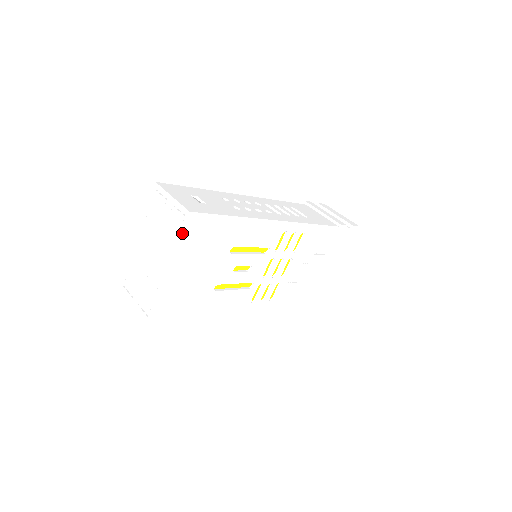
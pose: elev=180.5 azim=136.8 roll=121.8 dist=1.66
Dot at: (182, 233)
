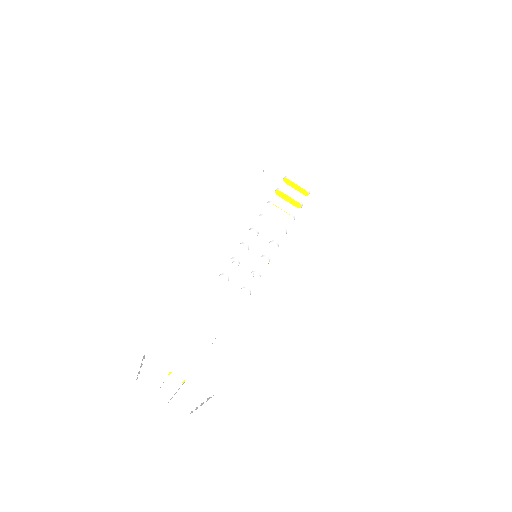
Dot at: (213, 400)
